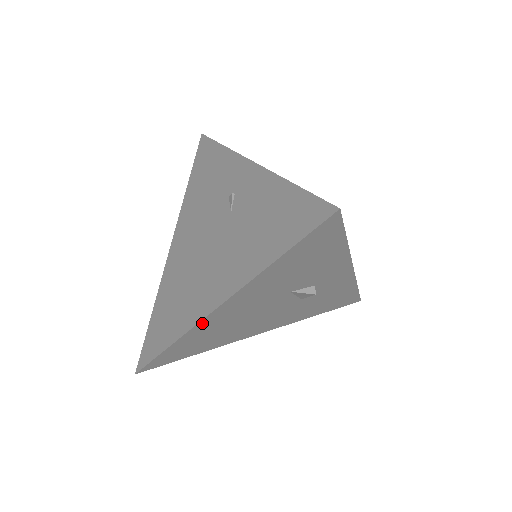
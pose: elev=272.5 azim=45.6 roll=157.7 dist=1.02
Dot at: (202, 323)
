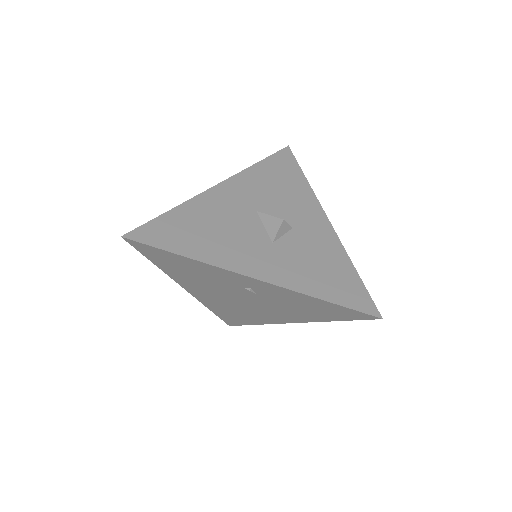
Dot at: occluded
